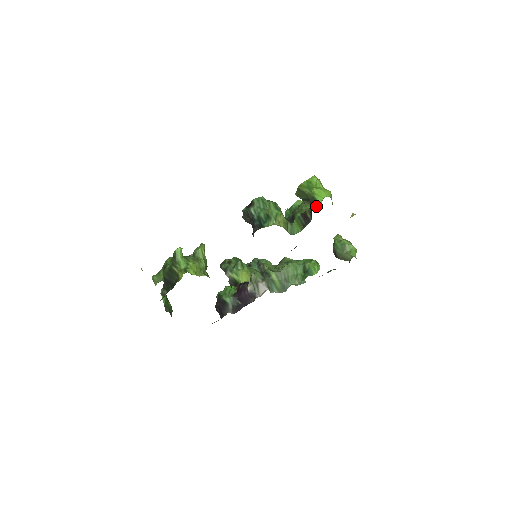
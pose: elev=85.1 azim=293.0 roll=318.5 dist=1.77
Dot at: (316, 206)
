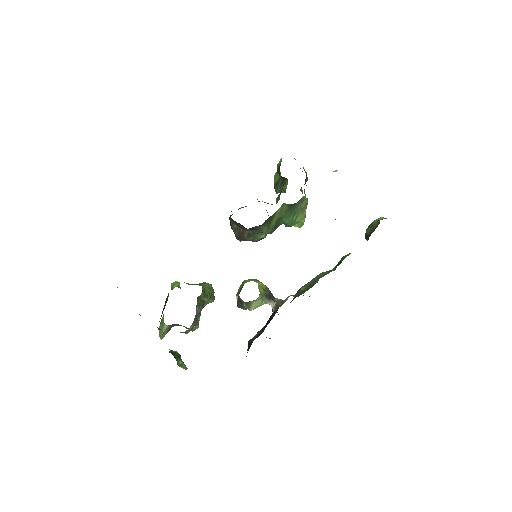
Dot at: (279, 166)
